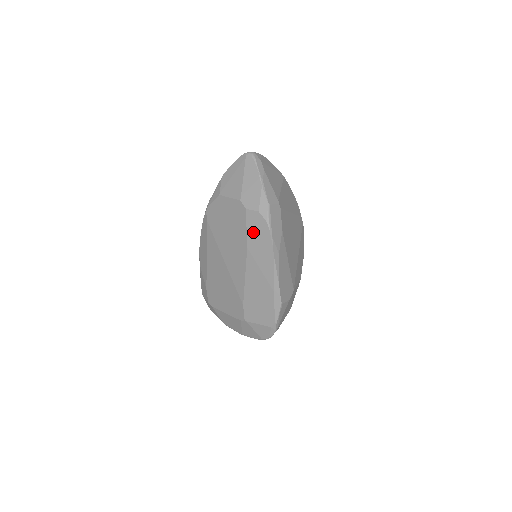
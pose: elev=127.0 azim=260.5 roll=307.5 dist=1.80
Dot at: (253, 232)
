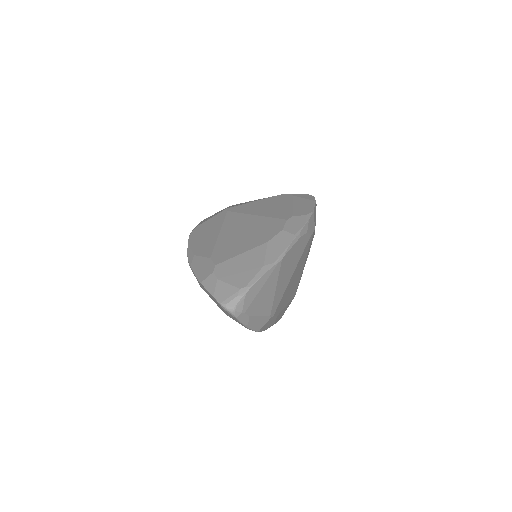
Dot at: occluded
